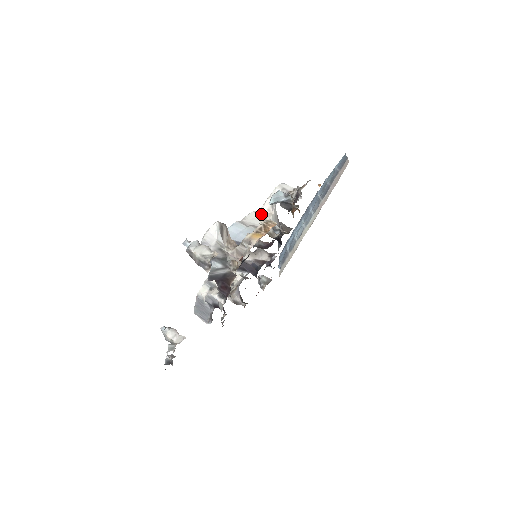
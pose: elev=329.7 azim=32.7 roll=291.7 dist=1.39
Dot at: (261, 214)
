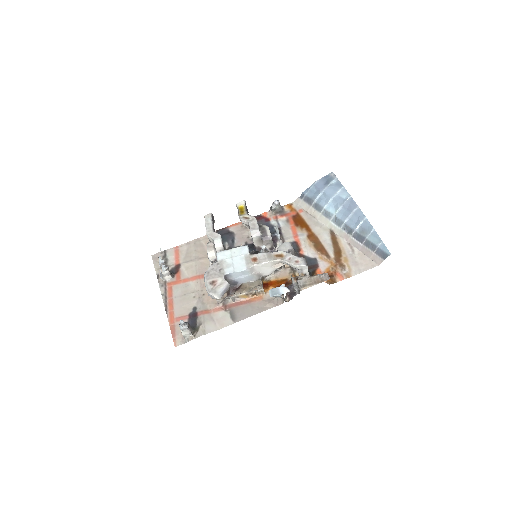
Dot at: (274, 264)
